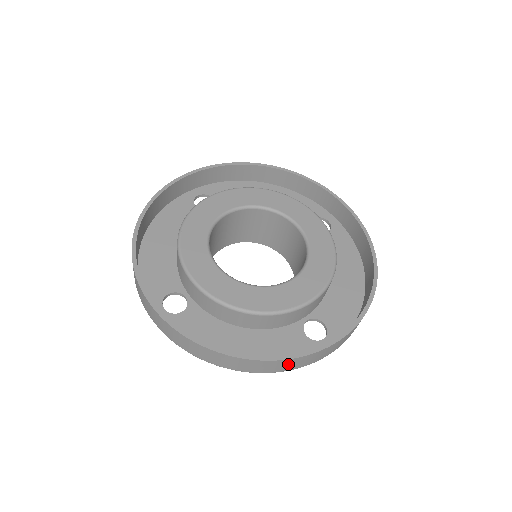
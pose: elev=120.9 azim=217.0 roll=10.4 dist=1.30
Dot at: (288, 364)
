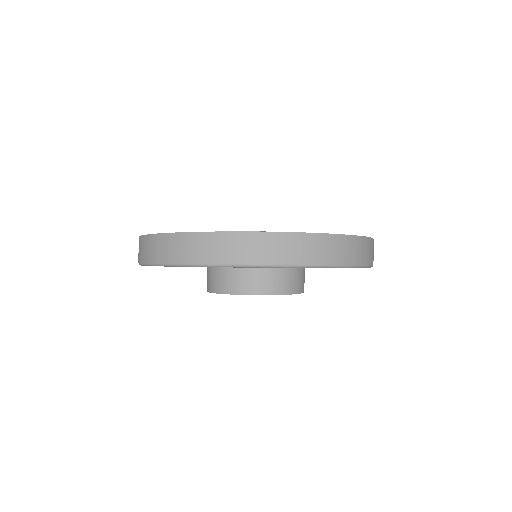
Dot at: (368, 249)
